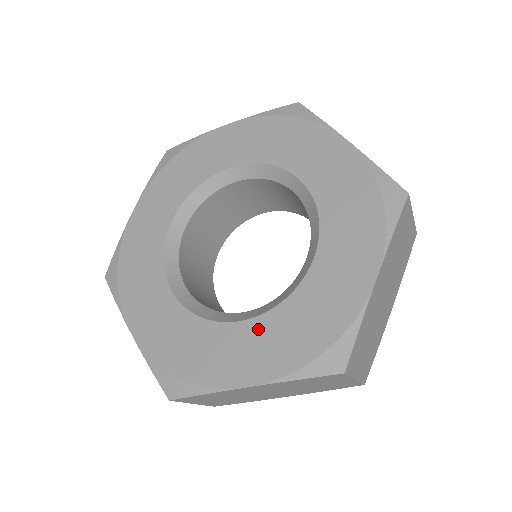
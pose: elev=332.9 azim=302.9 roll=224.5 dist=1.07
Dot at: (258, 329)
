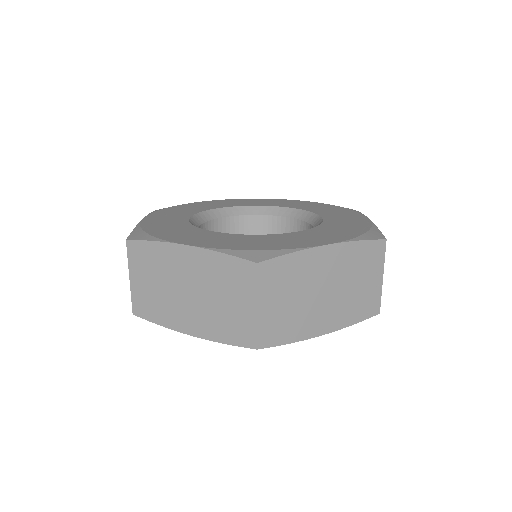
Dot at: (310, 232)
